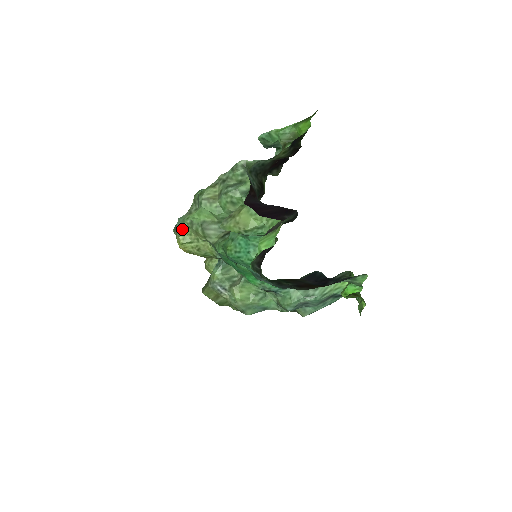
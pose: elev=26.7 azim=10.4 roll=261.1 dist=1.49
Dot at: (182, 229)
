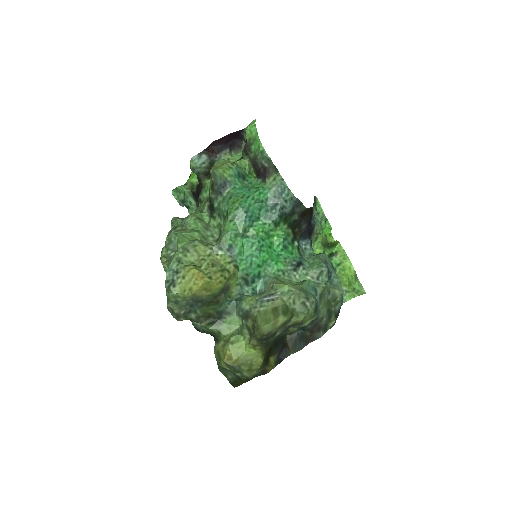
Dot at: (181, 264)
